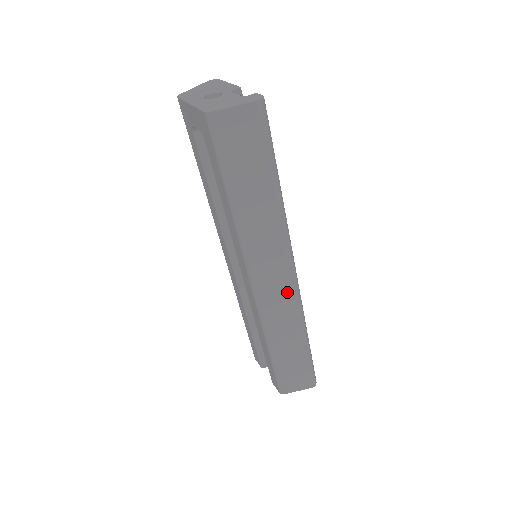
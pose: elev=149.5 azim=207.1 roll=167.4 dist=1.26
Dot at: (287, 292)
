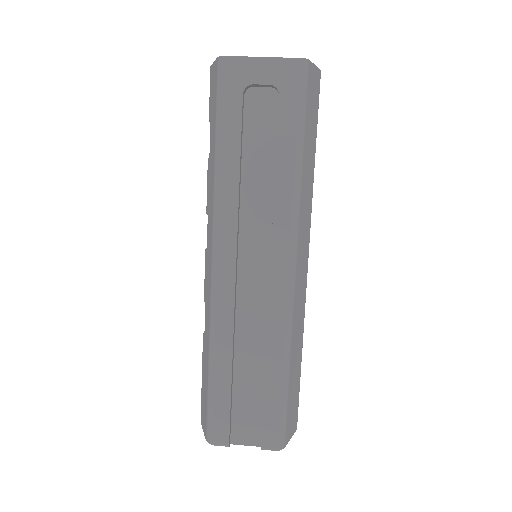
Dot at: (304, 281)
